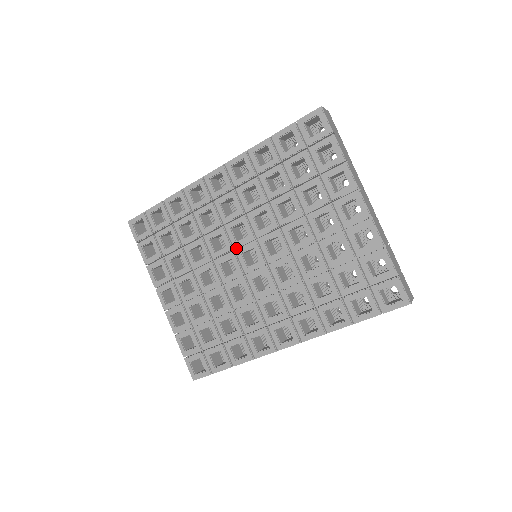
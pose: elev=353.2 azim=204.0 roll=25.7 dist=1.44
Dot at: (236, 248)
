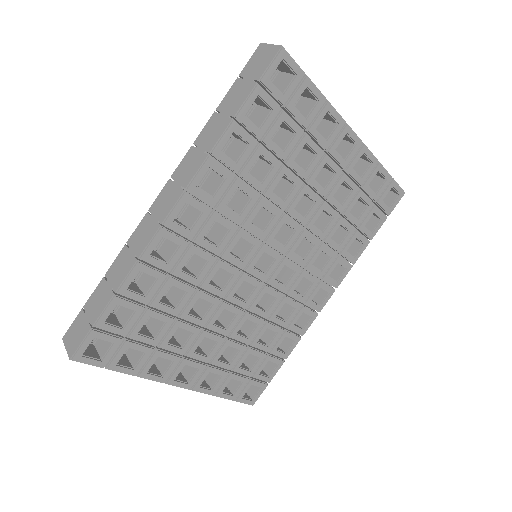
Dot at: (244, 267)
